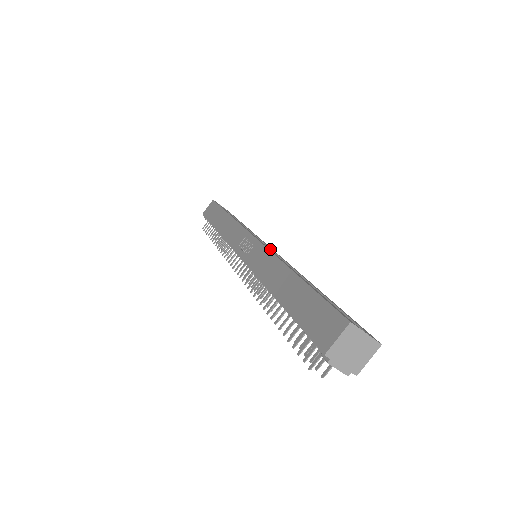
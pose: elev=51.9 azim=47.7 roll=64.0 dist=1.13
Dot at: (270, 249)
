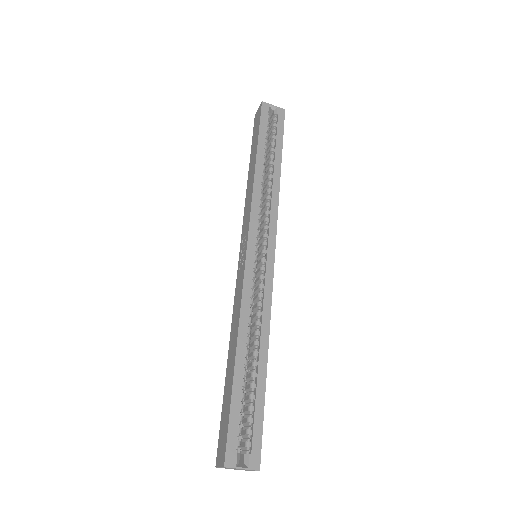
Dot at: (266, 255)
